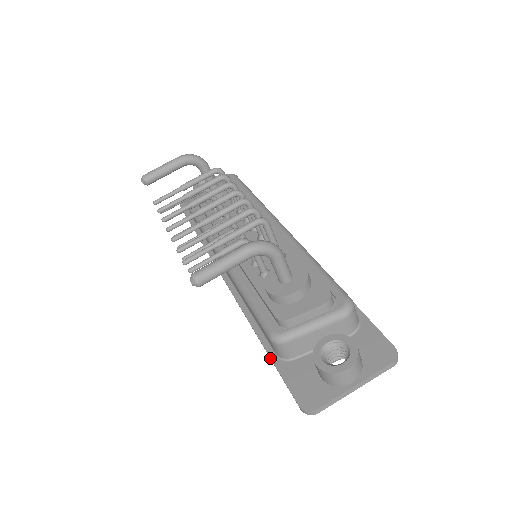
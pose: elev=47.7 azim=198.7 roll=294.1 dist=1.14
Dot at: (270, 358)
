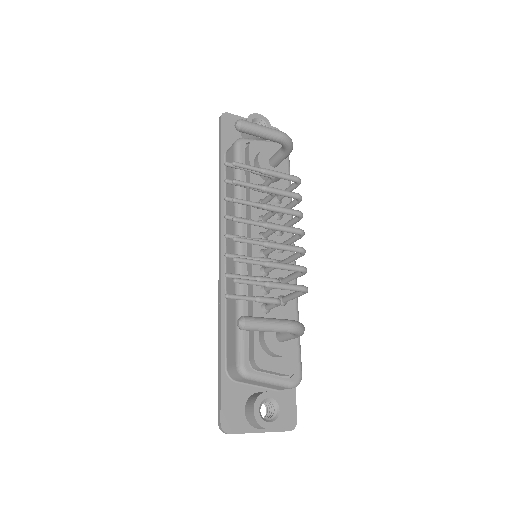
Dot at: (221, 367)
